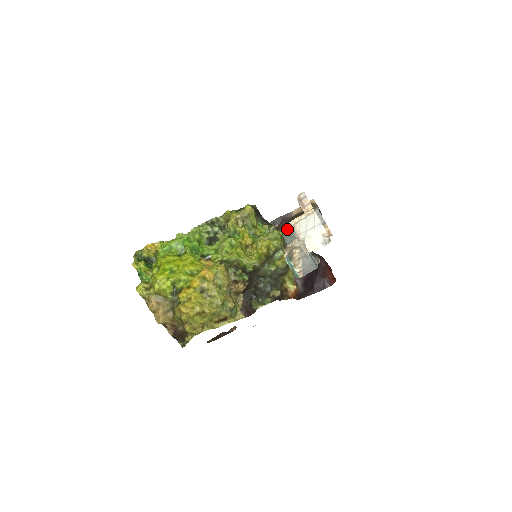
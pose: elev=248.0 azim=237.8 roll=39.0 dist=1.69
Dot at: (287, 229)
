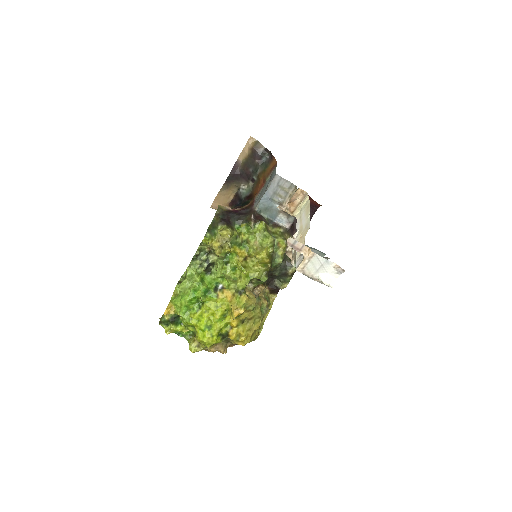
Dot at: (260, 207)
